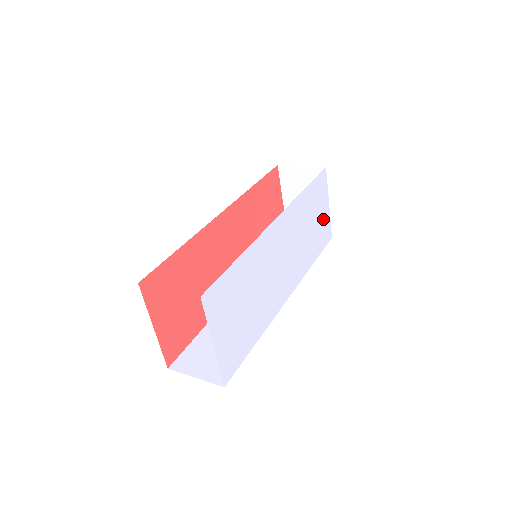
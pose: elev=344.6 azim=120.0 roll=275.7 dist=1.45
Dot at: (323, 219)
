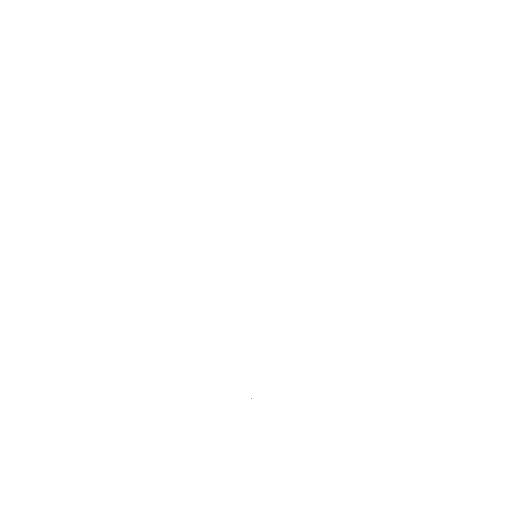
Dot at: (340, 136)
